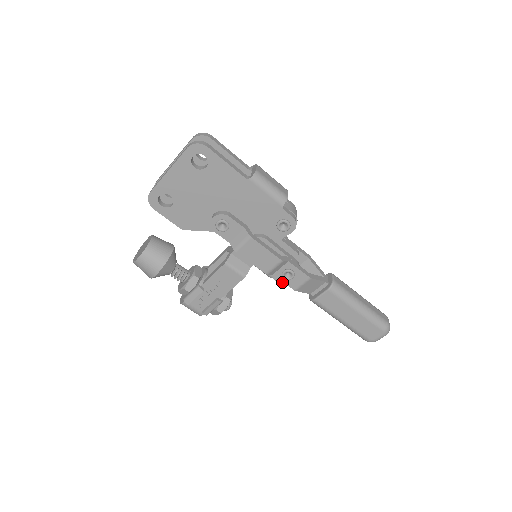
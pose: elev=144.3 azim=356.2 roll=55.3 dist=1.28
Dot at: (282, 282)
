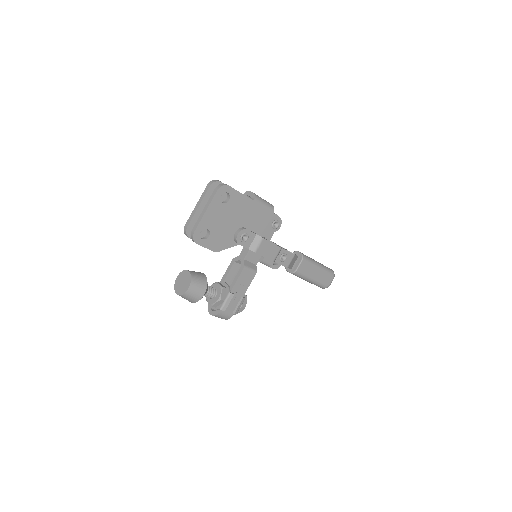
Dot at: (275, 268)
